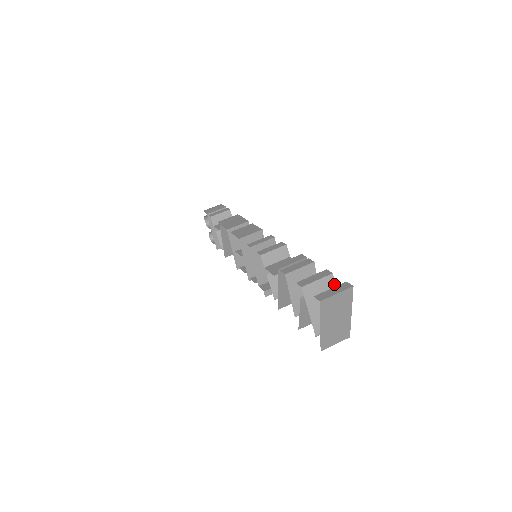
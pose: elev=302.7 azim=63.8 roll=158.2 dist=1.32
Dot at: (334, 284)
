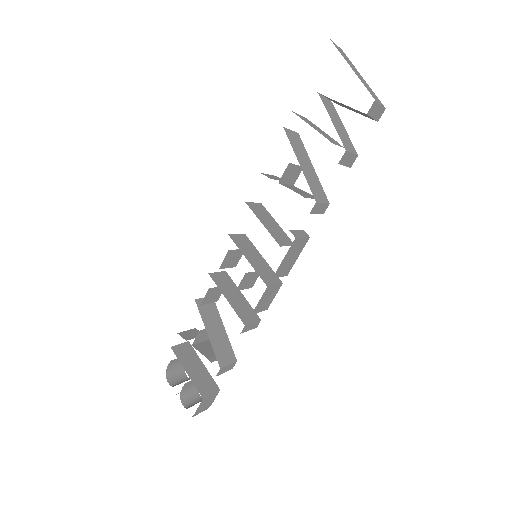
Dot at: occluded
